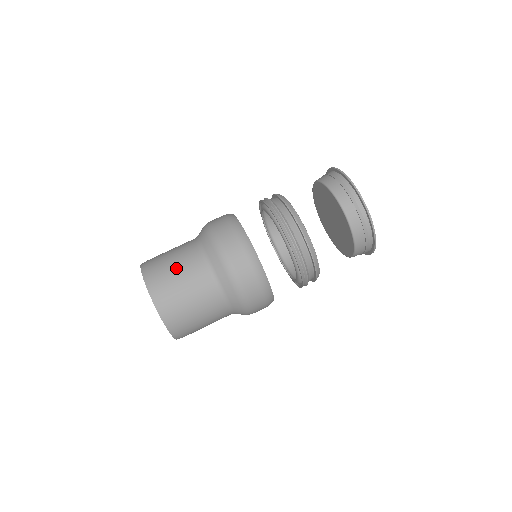
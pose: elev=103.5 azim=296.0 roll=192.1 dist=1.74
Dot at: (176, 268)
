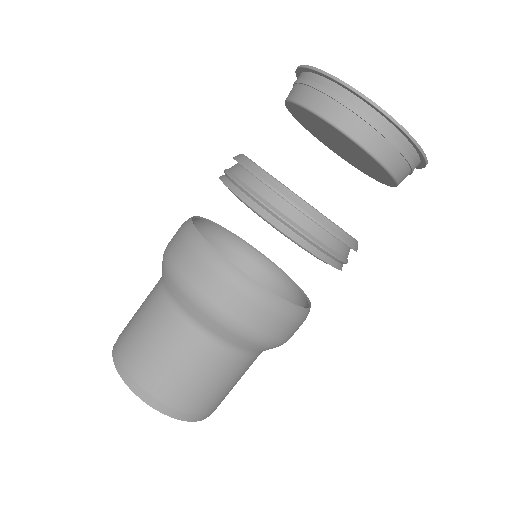
Dot at: (150, 342)
